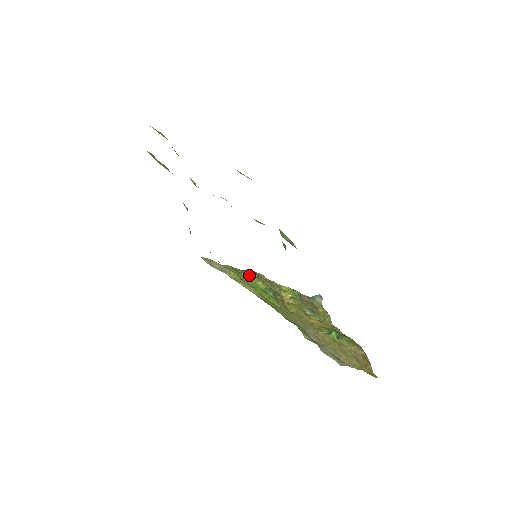
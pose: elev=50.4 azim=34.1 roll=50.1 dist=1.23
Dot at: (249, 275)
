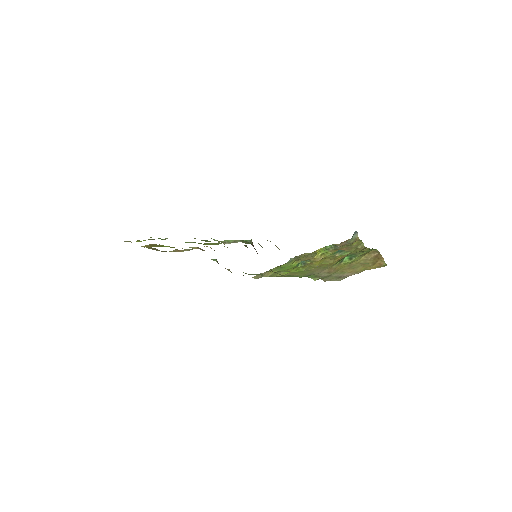
Dot at: (287, 263)
